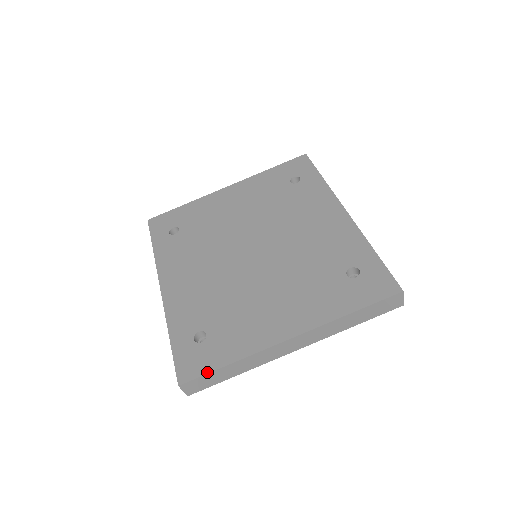
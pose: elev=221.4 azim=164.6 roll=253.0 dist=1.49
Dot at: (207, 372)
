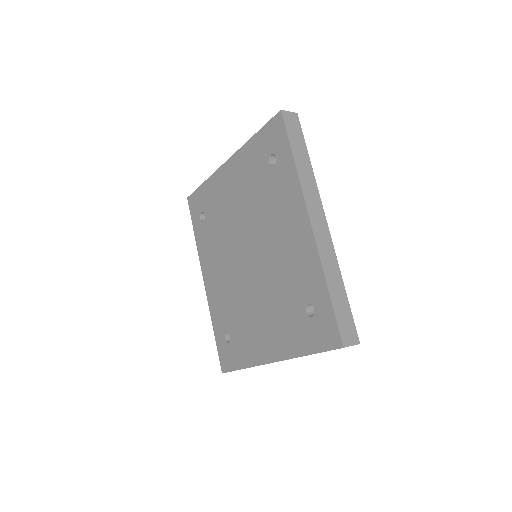
Dot at: (233, 370)
